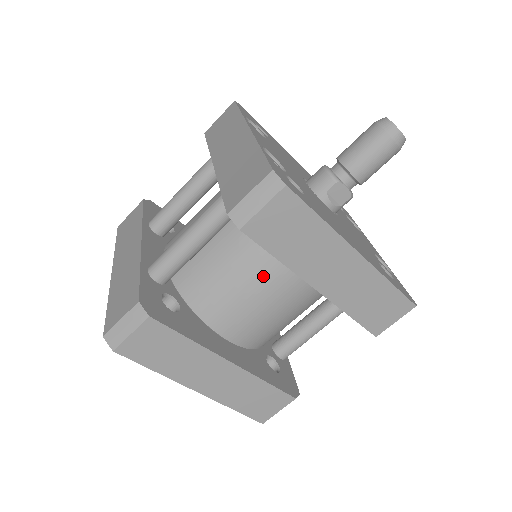
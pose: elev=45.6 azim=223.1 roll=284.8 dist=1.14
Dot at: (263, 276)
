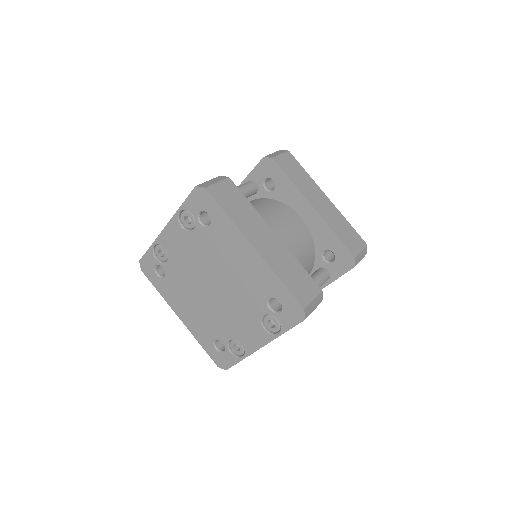
Dot at: (278, 213)
